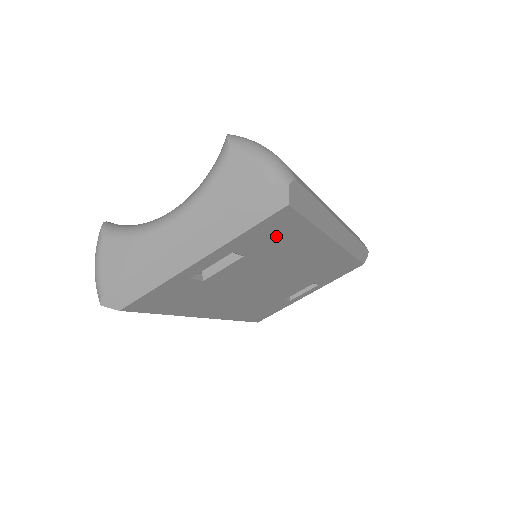
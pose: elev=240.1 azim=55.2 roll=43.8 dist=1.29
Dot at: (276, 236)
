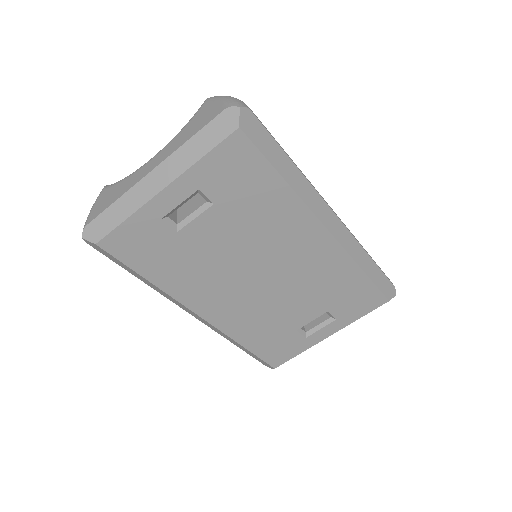
Dot at: (243, 181)
